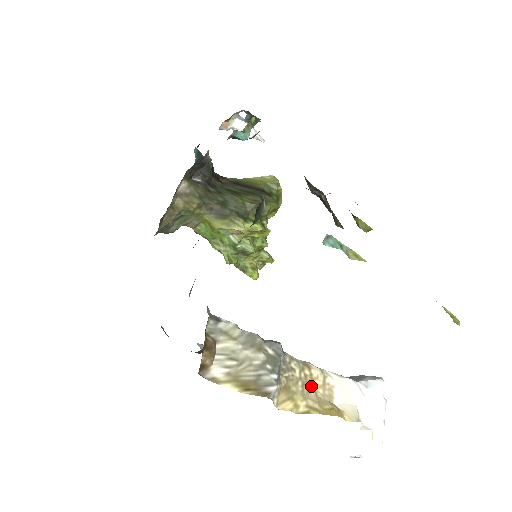
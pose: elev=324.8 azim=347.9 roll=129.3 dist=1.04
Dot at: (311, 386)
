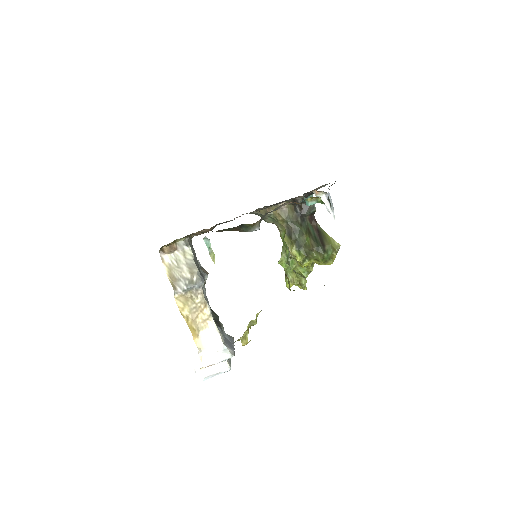
Dot at: (198, 313)
